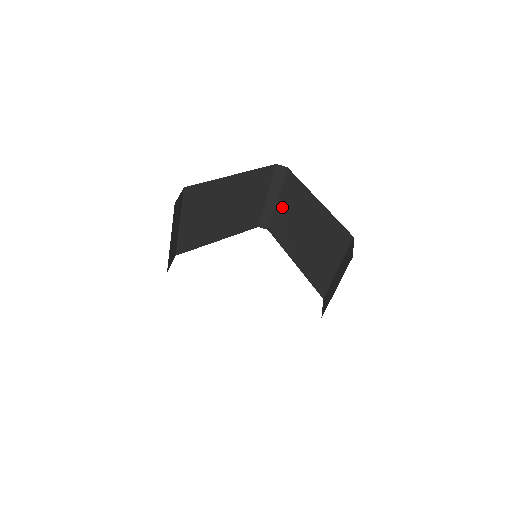
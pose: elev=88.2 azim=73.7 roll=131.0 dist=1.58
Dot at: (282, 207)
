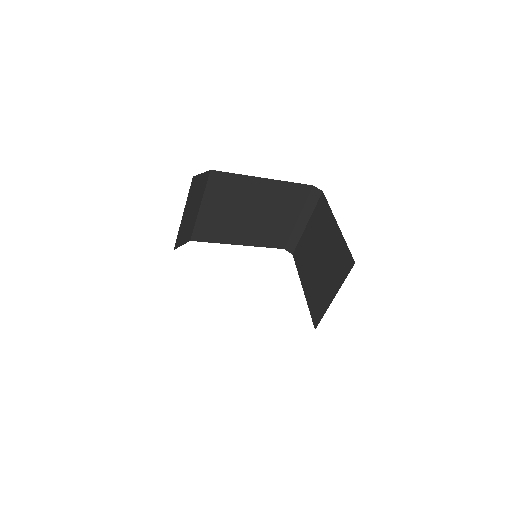
Dot at: (309, 231)
